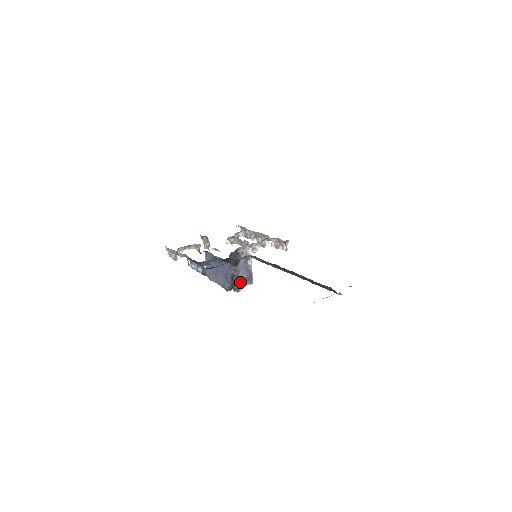
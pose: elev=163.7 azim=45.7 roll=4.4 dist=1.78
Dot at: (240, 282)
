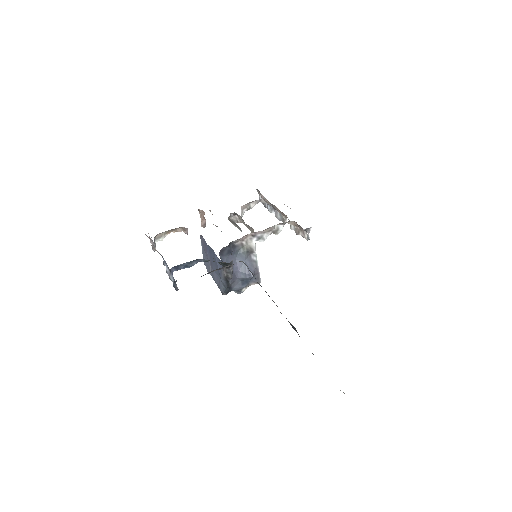
Dot at: (241, 283)
